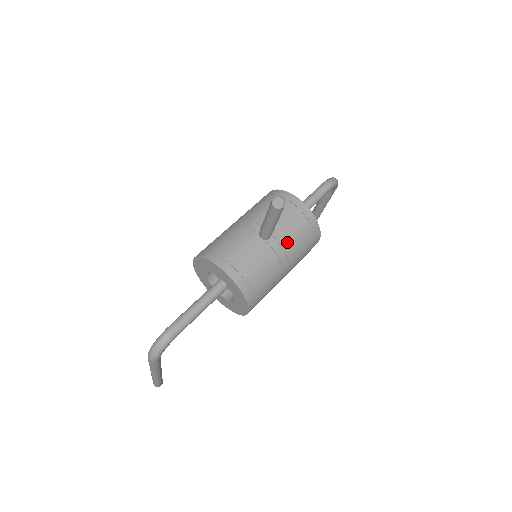
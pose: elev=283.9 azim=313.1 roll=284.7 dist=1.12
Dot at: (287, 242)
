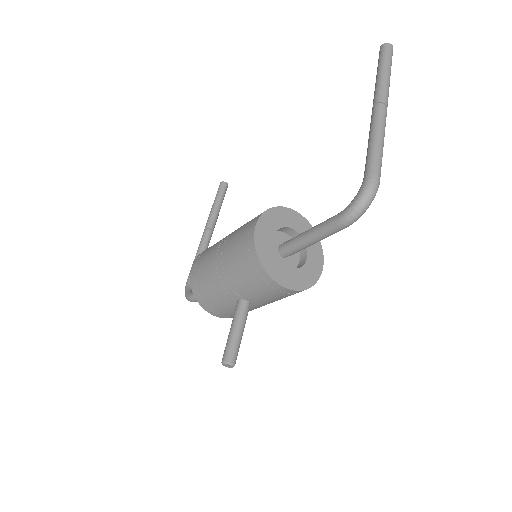
Dot at: occluded
